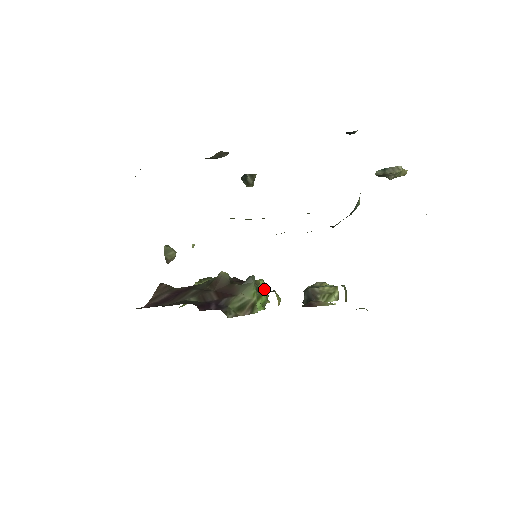
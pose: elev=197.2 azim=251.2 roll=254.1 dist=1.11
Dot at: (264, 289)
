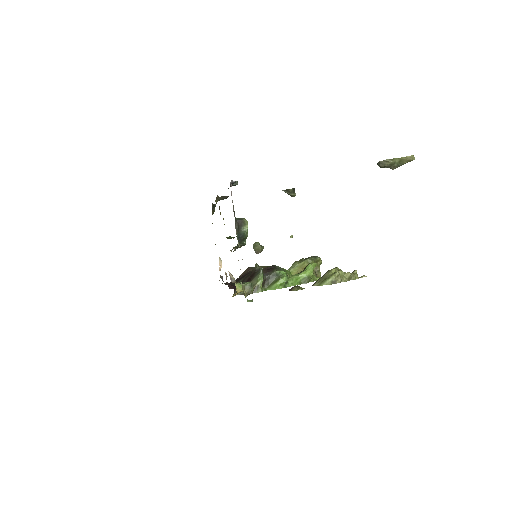
Dot at: (305, 271)
